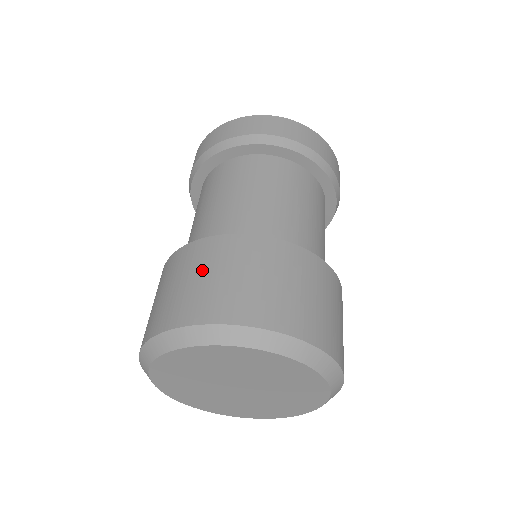
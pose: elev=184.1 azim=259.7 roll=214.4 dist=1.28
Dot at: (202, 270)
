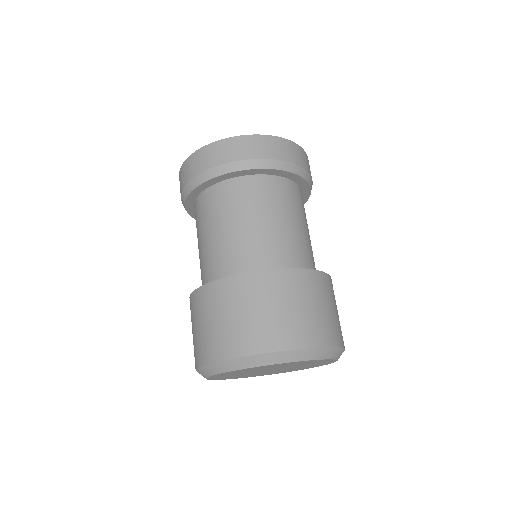
Dot at: (250, 305)
